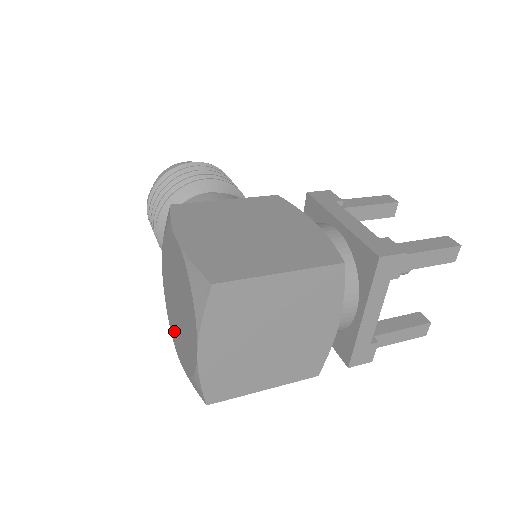
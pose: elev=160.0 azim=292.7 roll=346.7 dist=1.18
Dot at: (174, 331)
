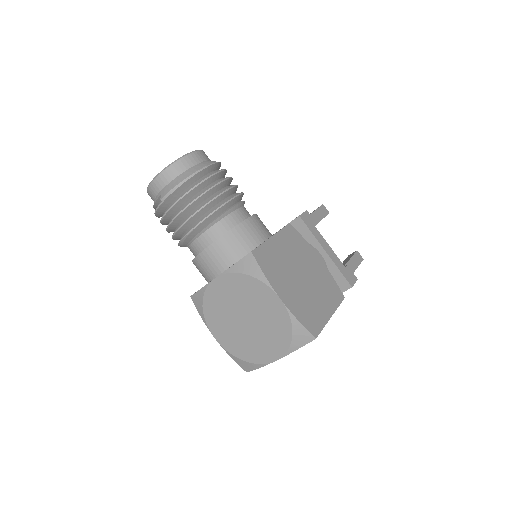
Dot at: (218, 325)
